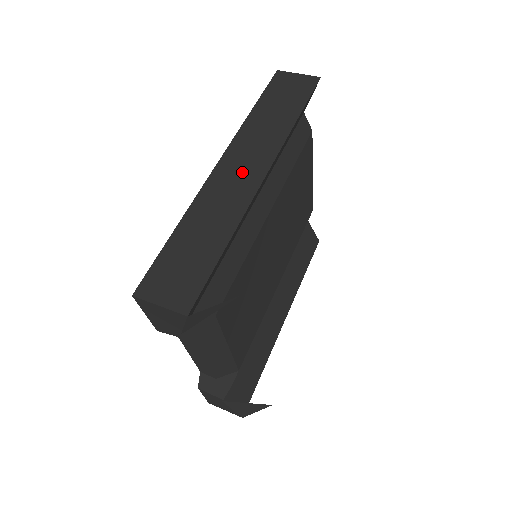
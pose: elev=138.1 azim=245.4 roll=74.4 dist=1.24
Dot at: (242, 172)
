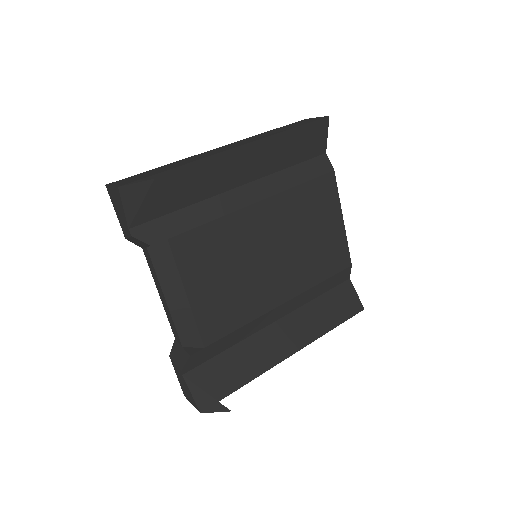
Dot at: (226, 148)
